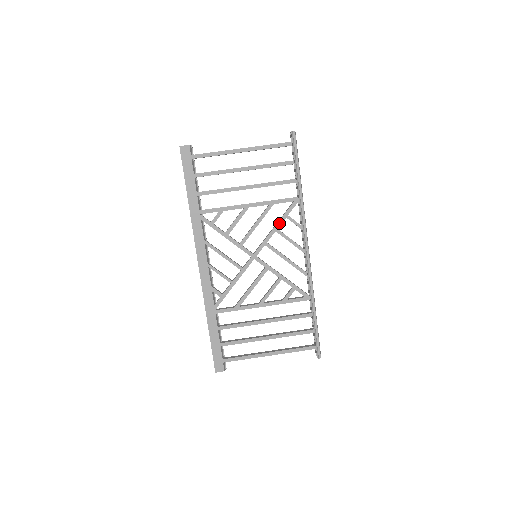
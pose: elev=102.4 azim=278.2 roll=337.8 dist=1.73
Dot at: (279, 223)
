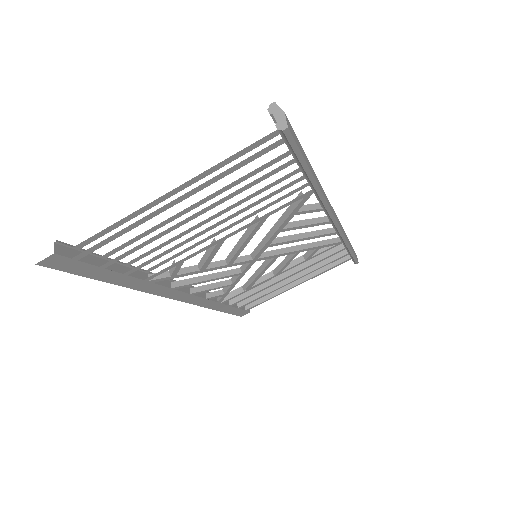
Dot at: (283, 224)
